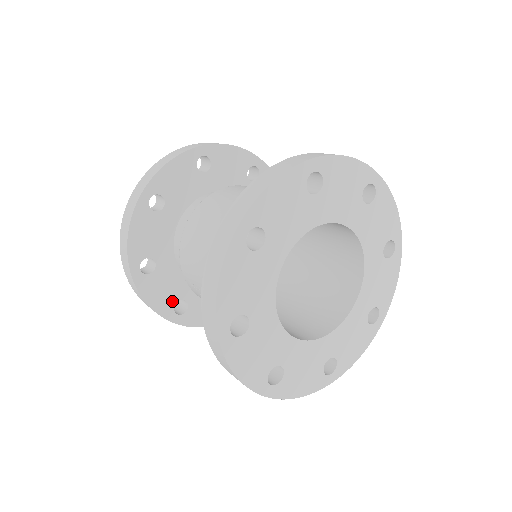
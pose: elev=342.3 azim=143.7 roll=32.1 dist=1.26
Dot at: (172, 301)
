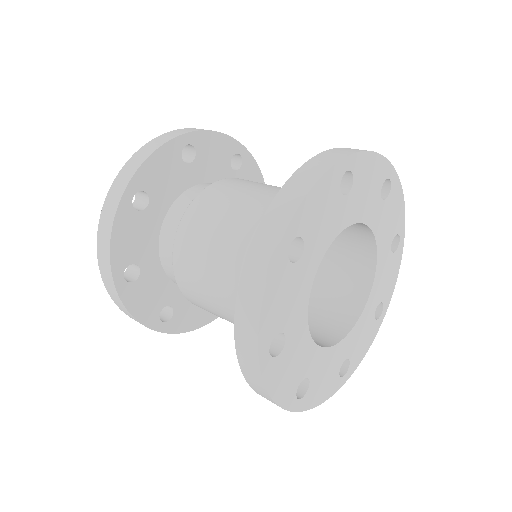
Dot at: (203, 310)
